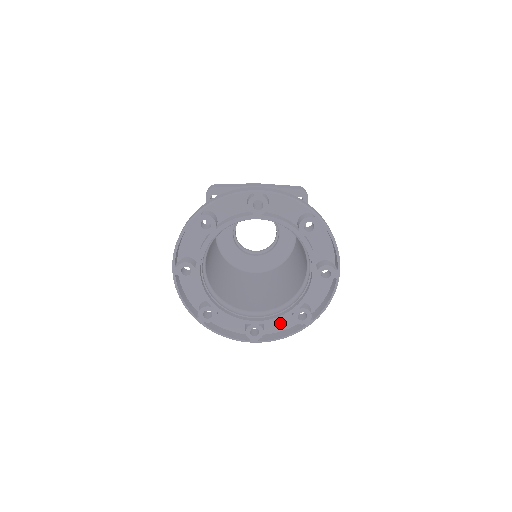
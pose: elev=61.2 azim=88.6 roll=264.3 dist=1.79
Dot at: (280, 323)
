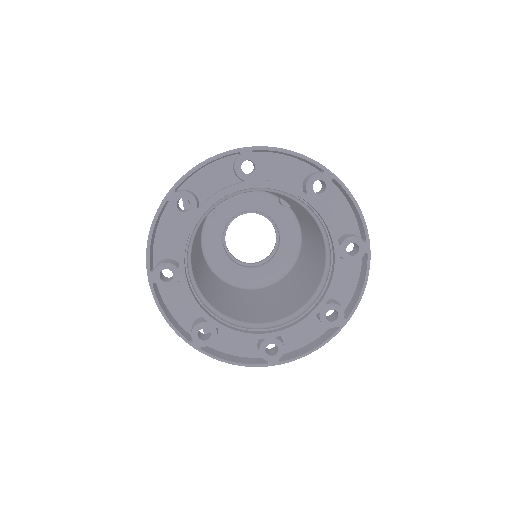
Dot at: (303, 333)
